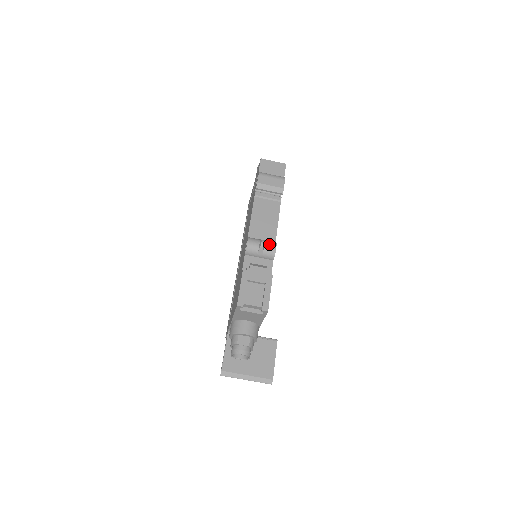
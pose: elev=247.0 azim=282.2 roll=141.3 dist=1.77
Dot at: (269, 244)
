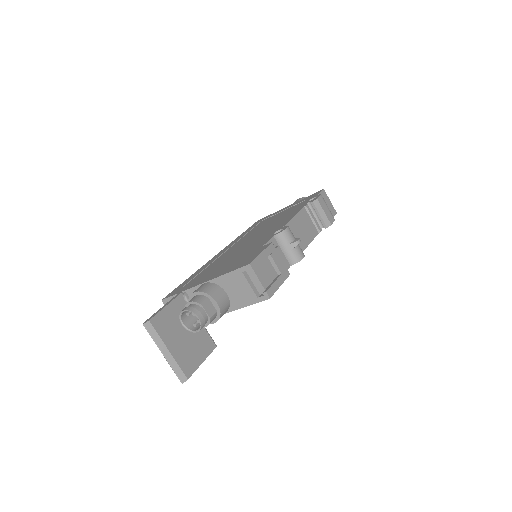
Dot at: (301, 249)
